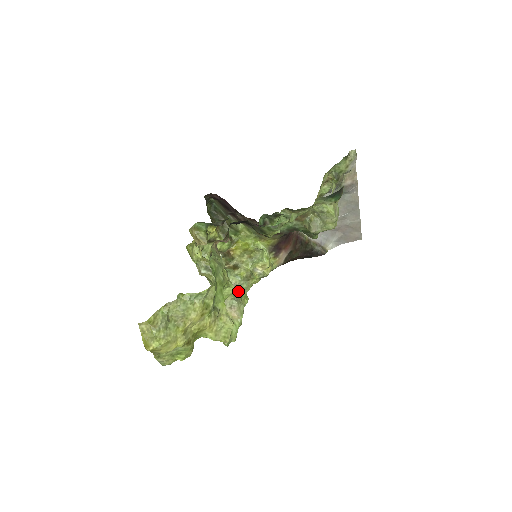
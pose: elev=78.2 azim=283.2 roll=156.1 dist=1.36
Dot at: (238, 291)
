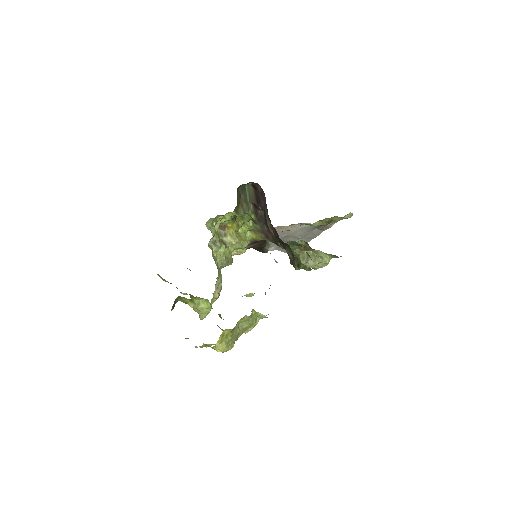
Dot at: (220, 270)
